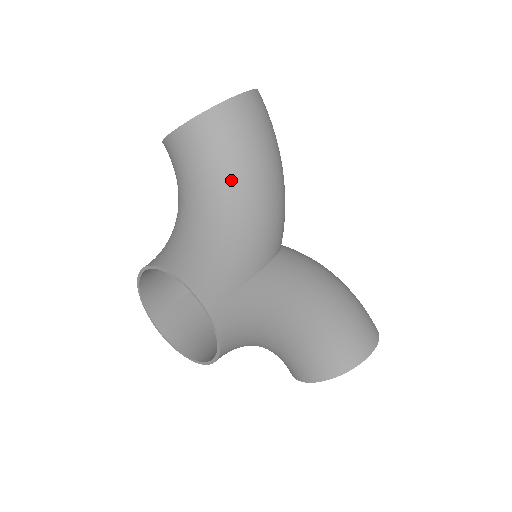
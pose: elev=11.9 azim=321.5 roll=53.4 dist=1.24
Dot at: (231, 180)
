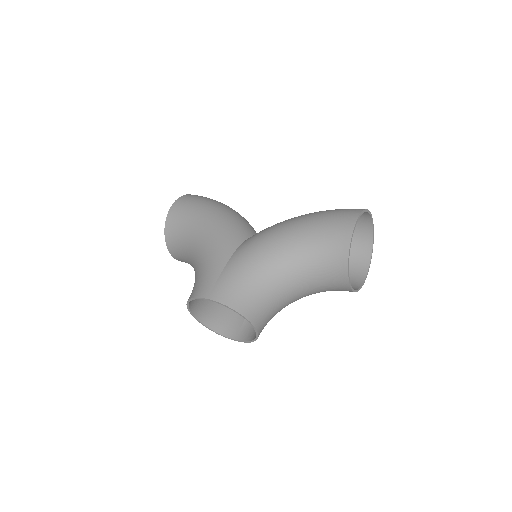
Dot at: (193, 239)
